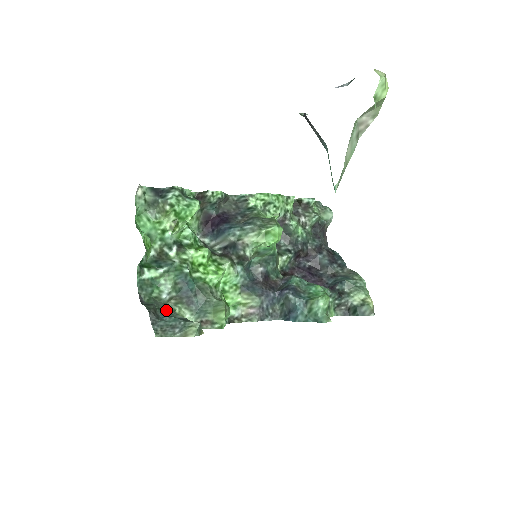
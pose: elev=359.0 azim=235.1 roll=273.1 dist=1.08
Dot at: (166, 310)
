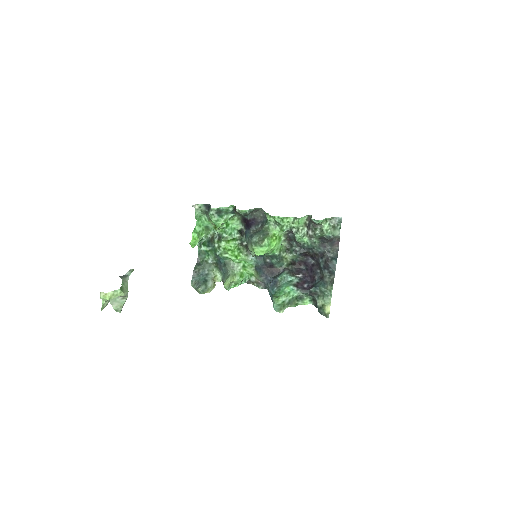
Dot at: (206, 270)
